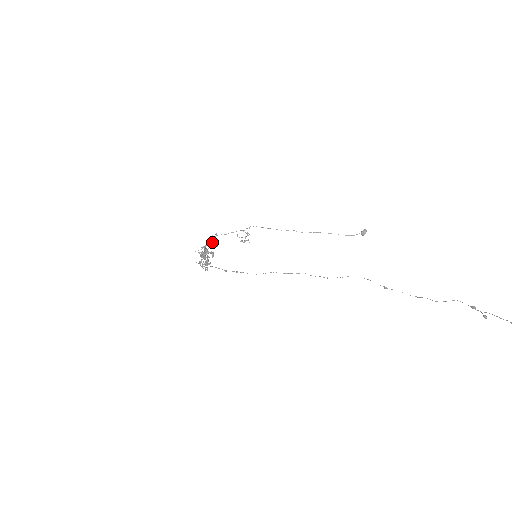
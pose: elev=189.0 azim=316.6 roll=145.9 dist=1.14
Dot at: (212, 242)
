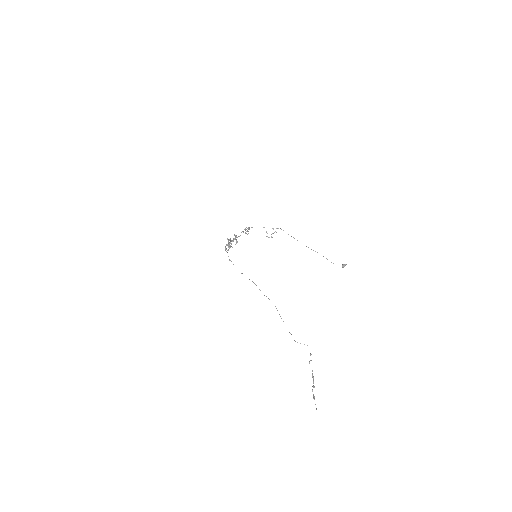
Dot at: (245, 232)
